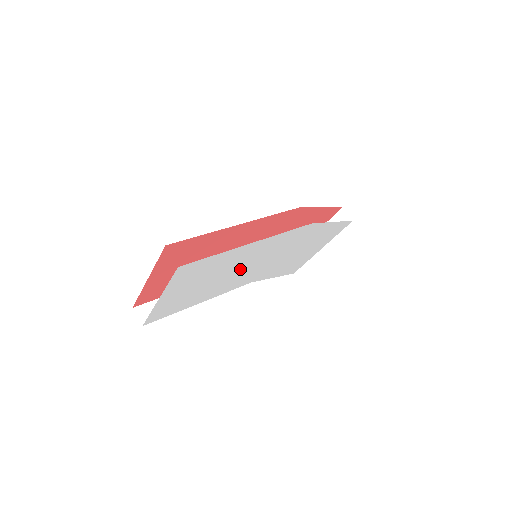
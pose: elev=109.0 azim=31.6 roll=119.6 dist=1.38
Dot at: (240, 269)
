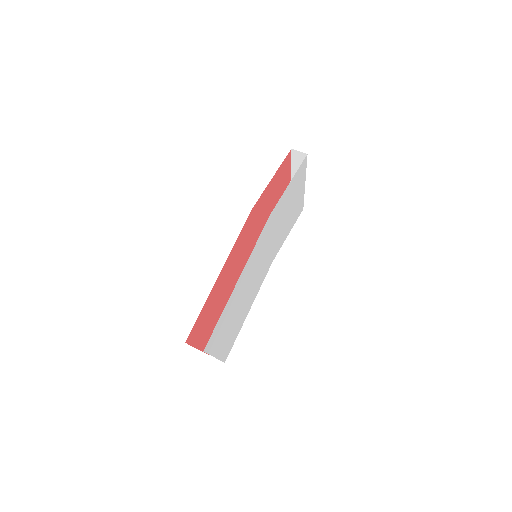
Dot at: (251, 282)
